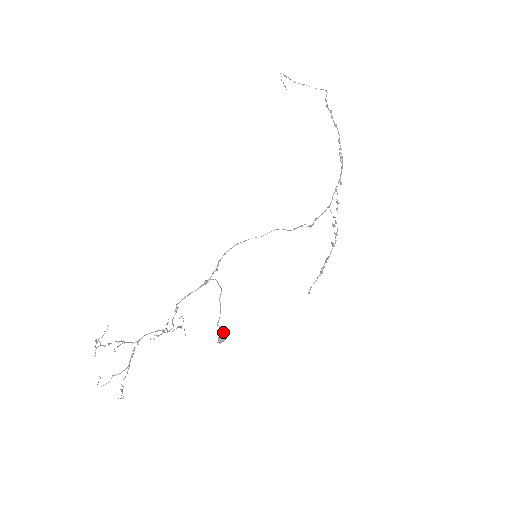
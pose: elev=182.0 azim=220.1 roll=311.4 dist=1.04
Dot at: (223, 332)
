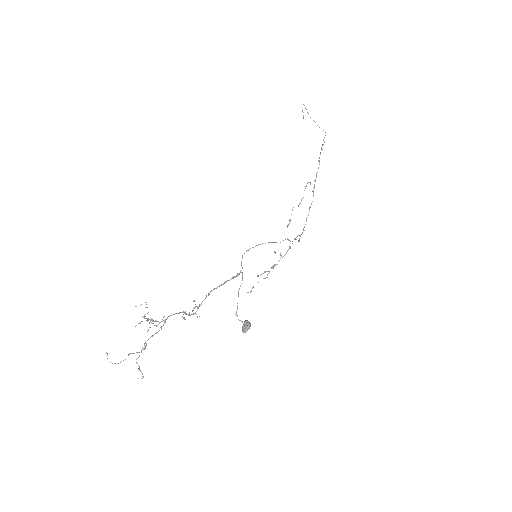
Dot at: (249, 323)
